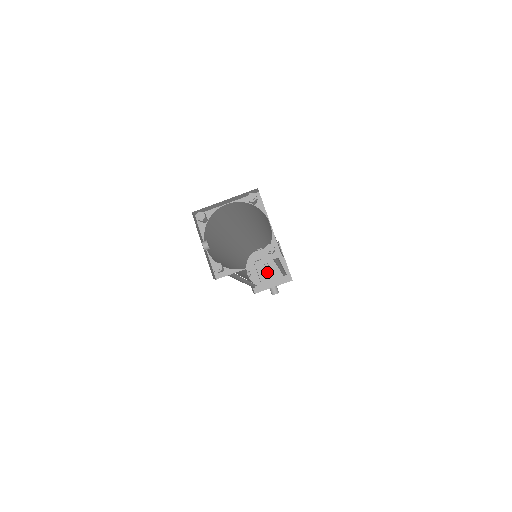
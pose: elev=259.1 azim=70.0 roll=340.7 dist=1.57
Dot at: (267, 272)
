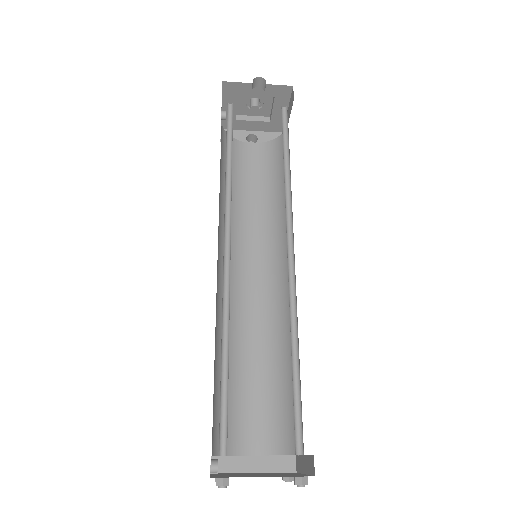
Dot at: occluded
